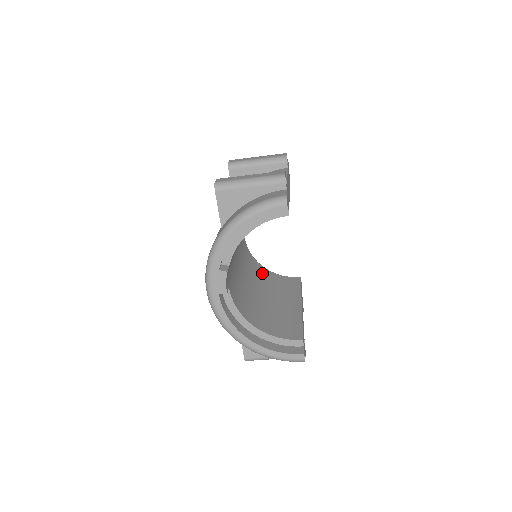
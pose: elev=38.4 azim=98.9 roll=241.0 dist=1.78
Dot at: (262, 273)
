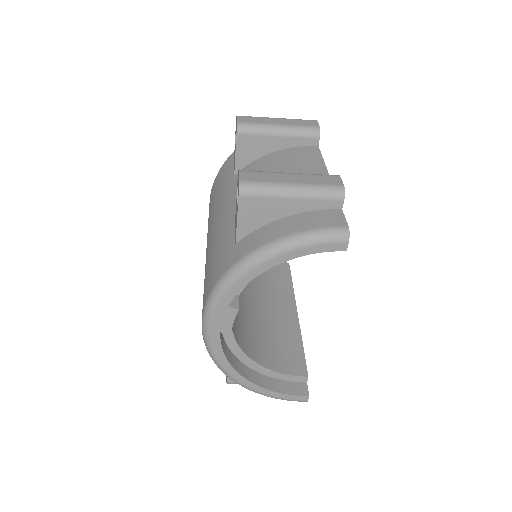
Dot at: occluded
